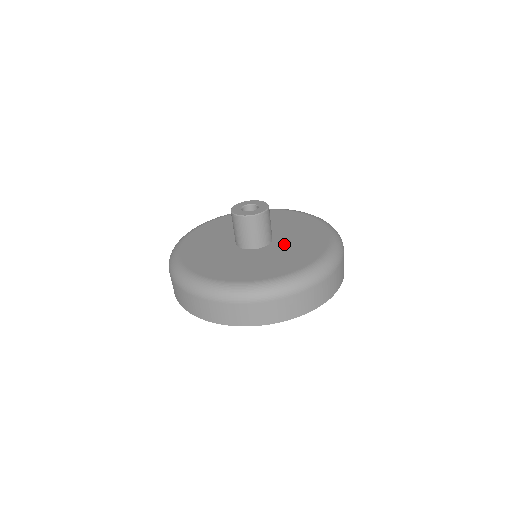
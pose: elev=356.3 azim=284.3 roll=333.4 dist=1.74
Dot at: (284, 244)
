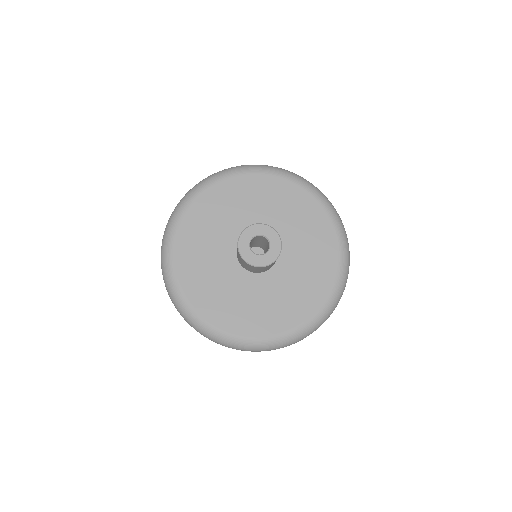
Dot at: (293, 259)
